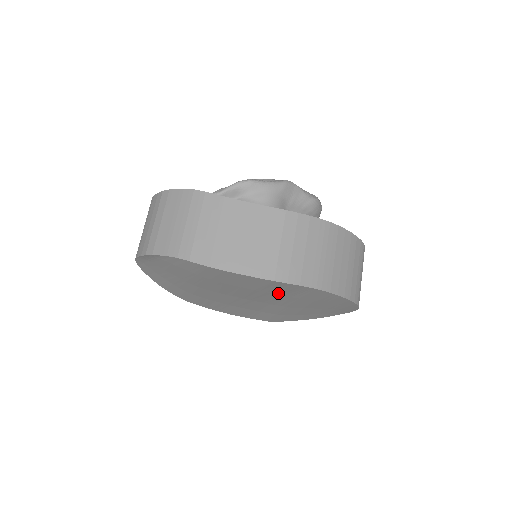
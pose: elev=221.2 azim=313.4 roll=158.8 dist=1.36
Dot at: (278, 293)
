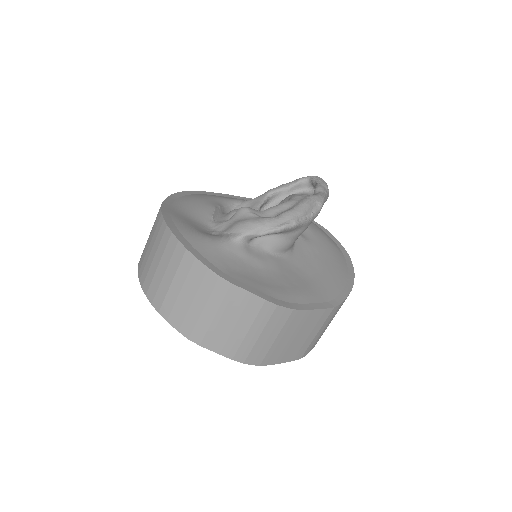
Dot at: occluded
